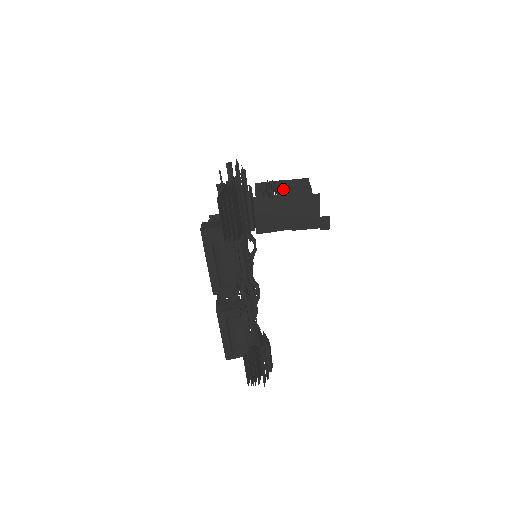
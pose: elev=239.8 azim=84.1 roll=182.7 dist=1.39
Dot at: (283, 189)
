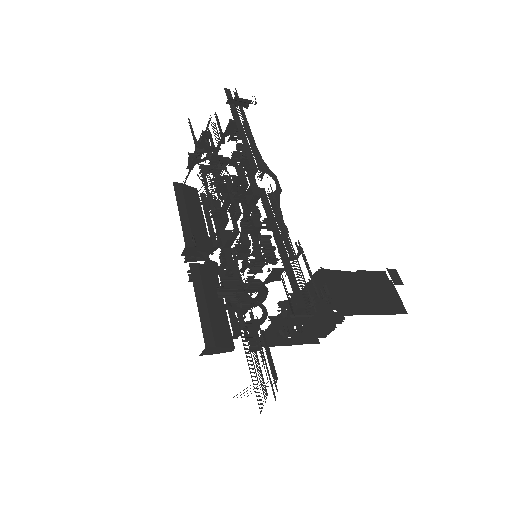
Dot at: occluded
